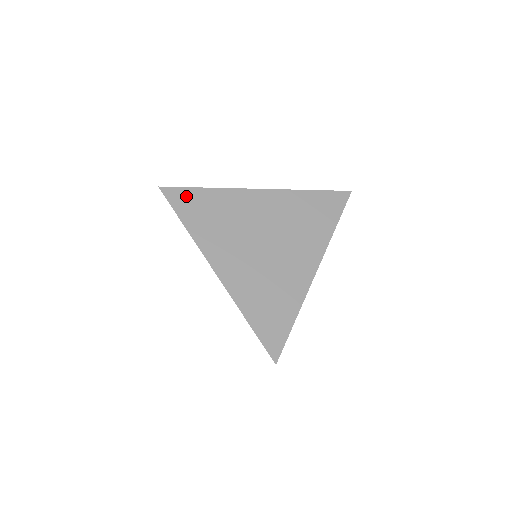
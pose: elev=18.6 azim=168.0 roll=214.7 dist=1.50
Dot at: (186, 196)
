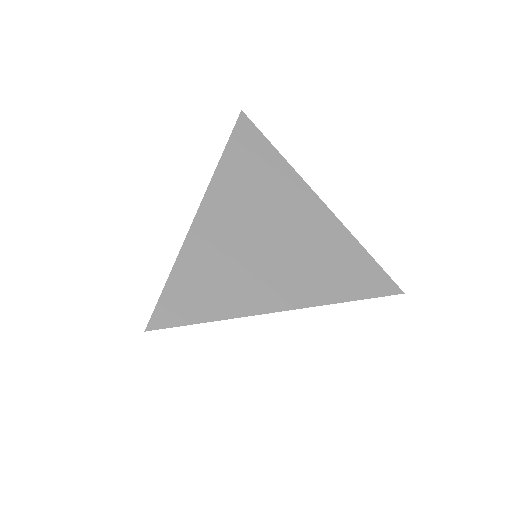
Dot at: (254, 138)
